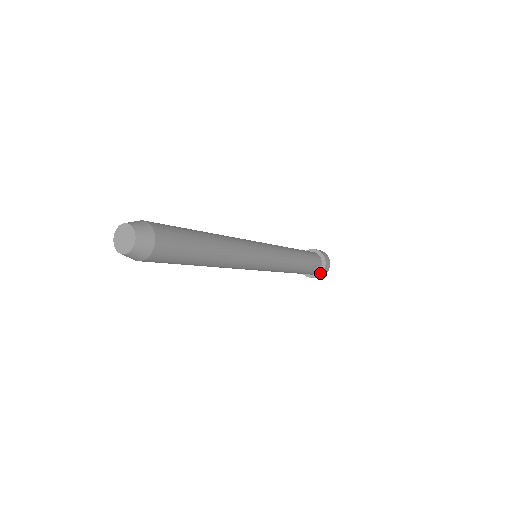
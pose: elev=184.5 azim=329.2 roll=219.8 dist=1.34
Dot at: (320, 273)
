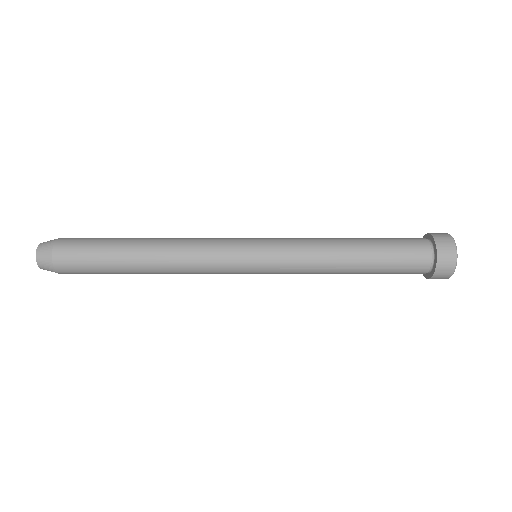
Dot at: (435, 265)
